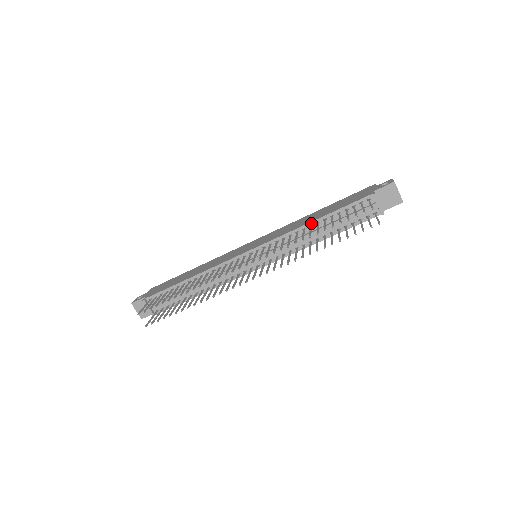
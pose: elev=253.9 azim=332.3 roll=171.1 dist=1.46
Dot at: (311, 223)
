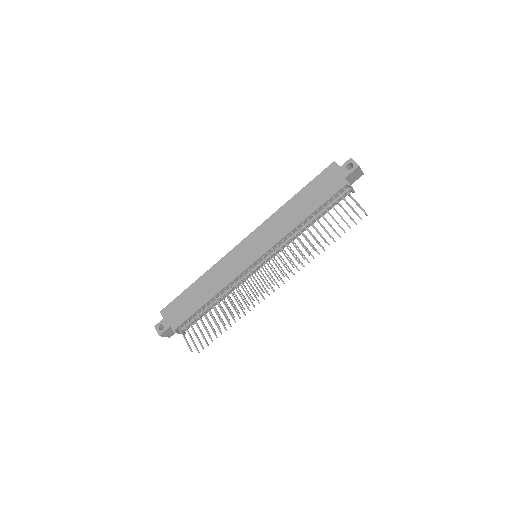
Dot at: (302, 222)
